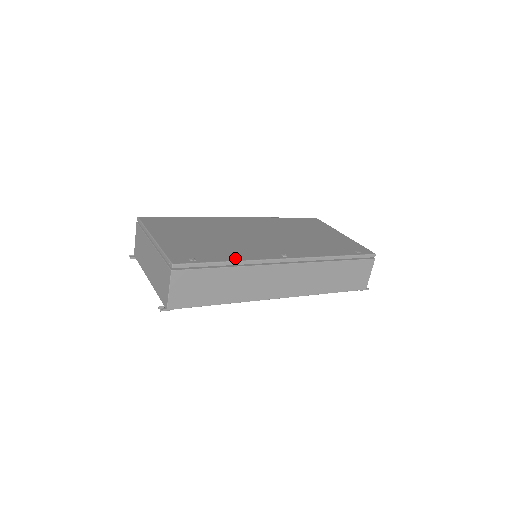
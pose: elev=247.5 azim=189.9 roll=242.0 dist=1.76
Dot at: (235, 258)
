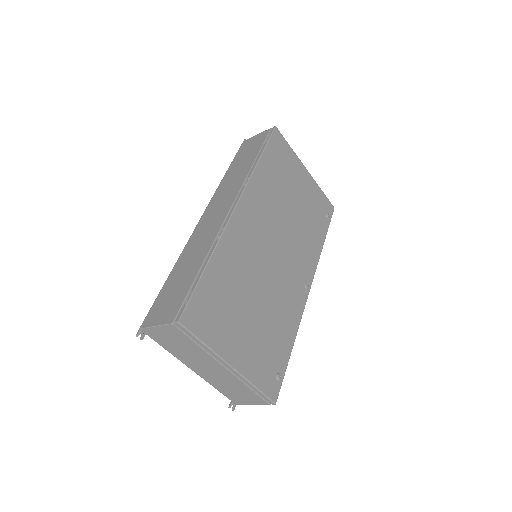
Dot at: (293, 335)
